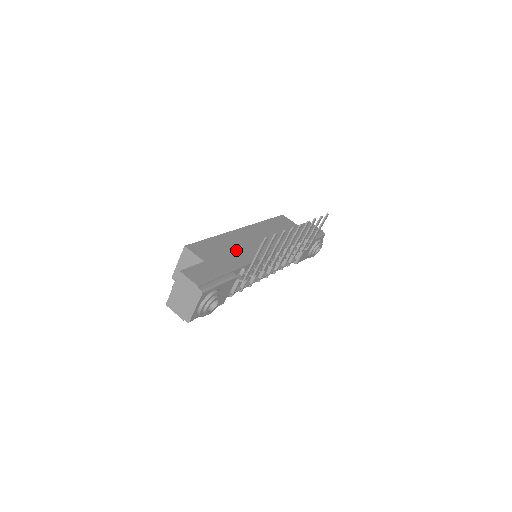
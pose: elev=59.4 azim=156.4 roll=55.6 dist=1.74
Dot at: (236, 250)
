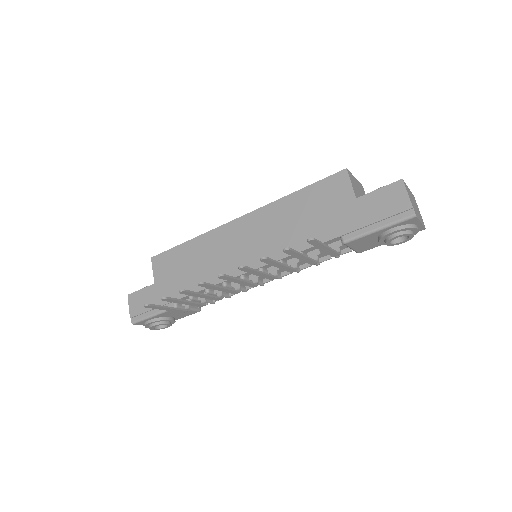
Dot at: (199, 266)
